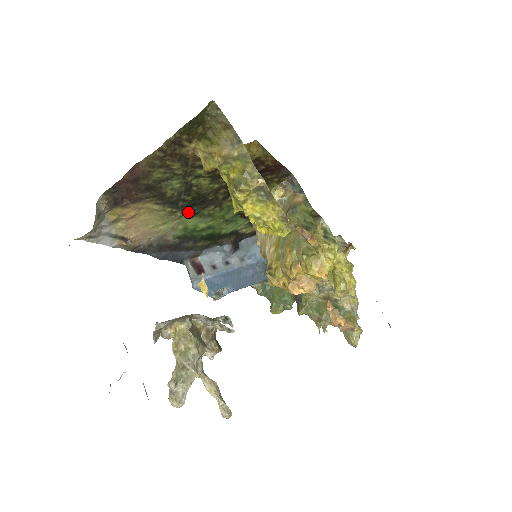
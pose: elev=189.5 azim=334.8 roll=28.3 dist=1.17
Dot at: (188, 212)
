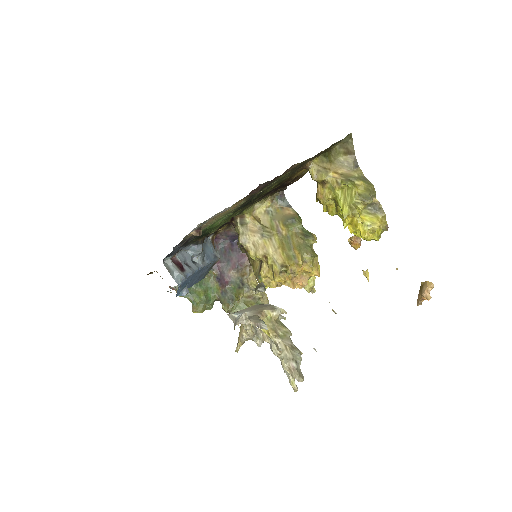
Dot at: (236, 210)
